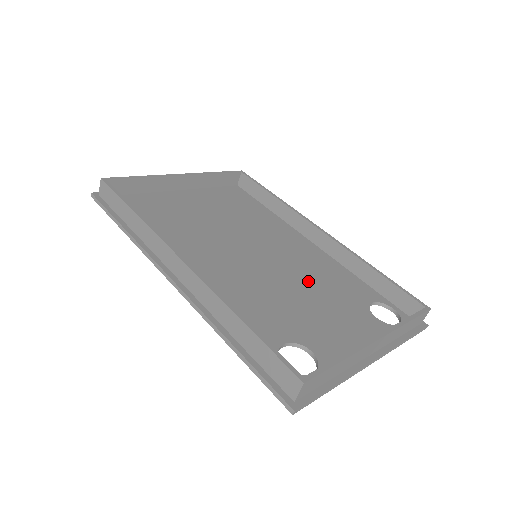
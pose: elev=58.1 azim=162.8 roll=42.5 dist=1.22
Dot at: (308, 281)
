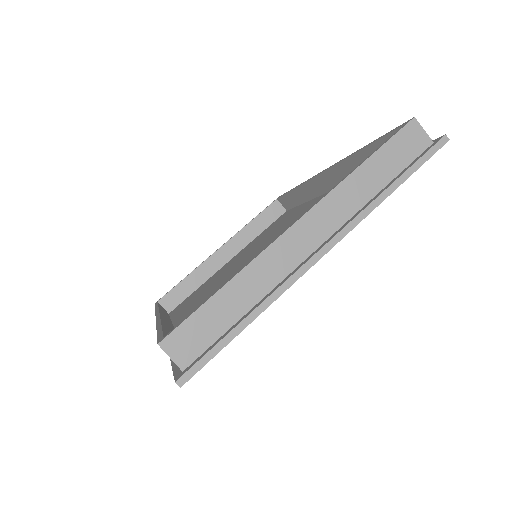
Dot at: occluded
